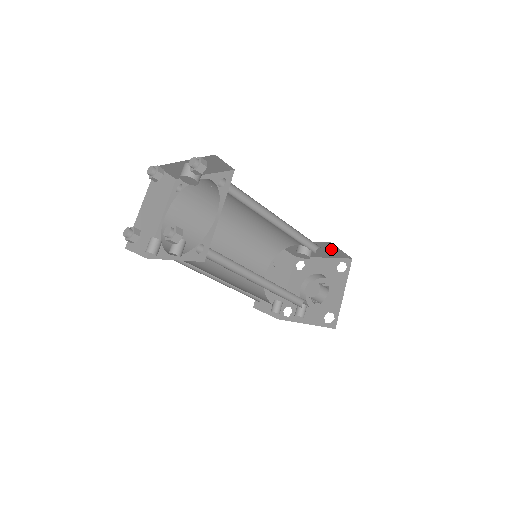
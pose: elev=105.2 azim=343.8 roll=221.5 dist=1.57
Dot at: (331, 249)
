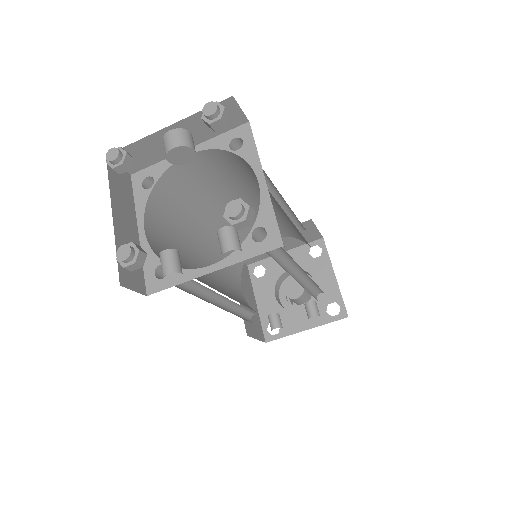
Dot at: (304, 232)
